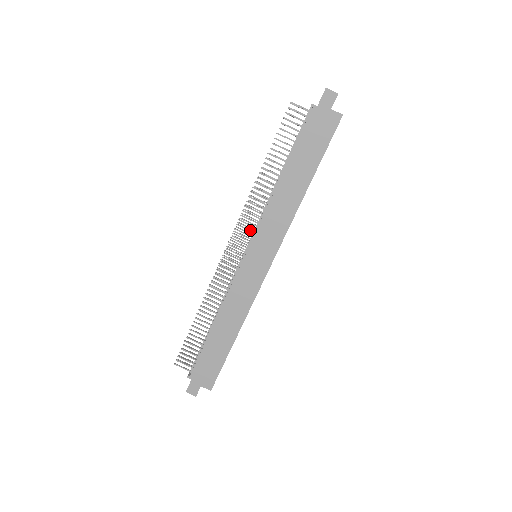
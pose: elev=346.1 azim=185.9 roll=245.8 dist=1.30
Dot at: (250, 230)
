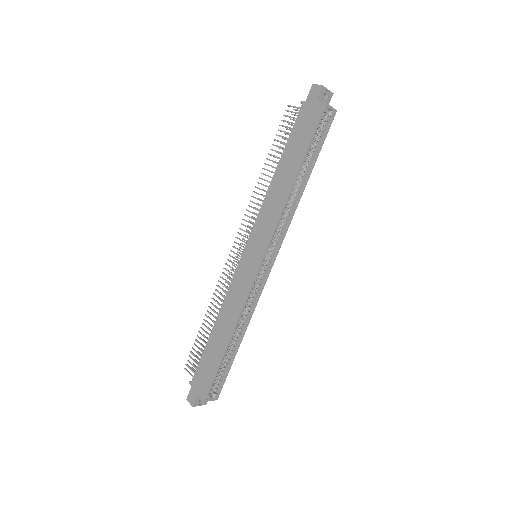
Dot at: (250, 228)
